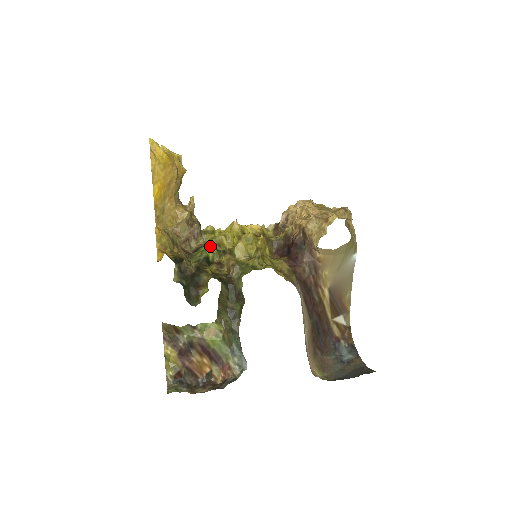
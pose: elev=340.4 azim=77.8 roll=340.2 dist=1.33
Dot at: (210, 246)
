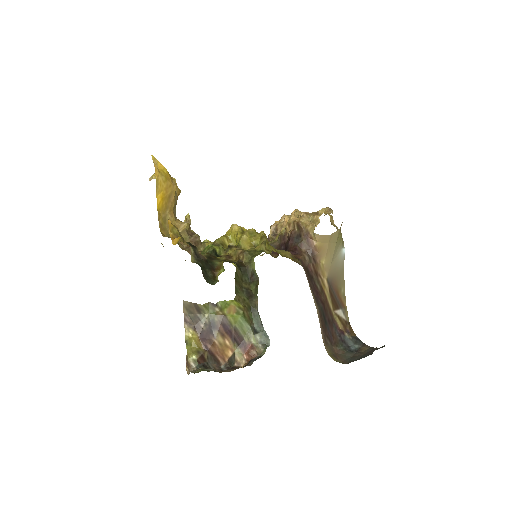
Dot at: (214, 245)
